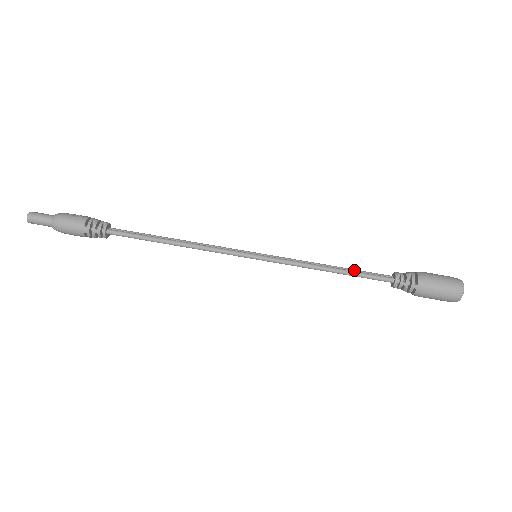
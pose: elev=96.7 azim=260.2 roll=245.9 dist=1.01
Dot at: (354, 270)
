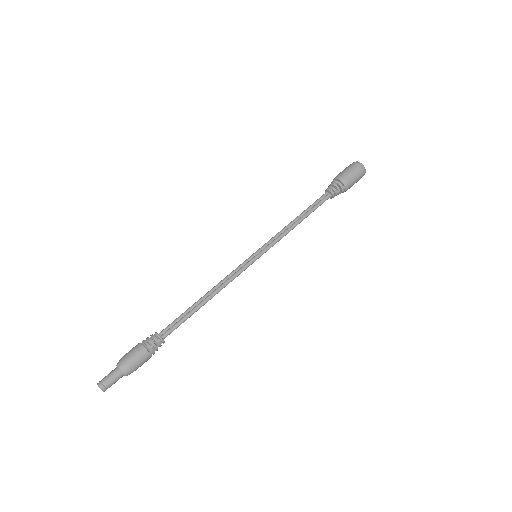
Dot at: (308, 209)
